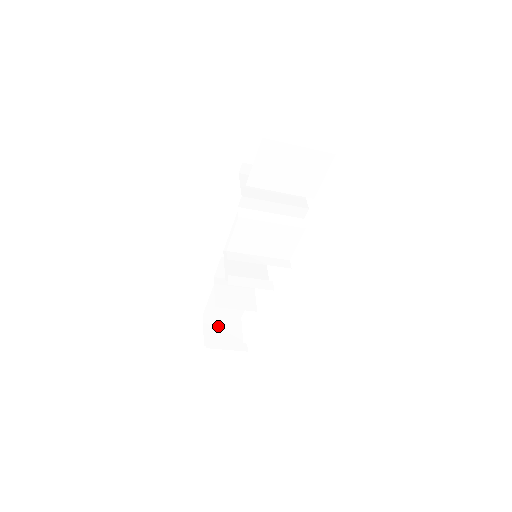
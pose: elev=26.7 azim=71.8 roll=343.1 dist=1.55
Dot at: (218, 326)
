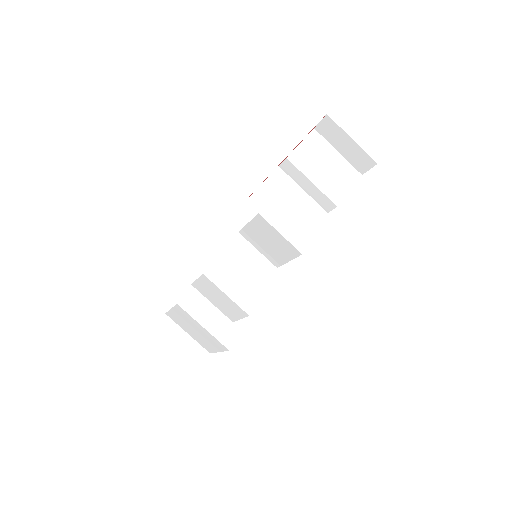
Dot at: occluded
